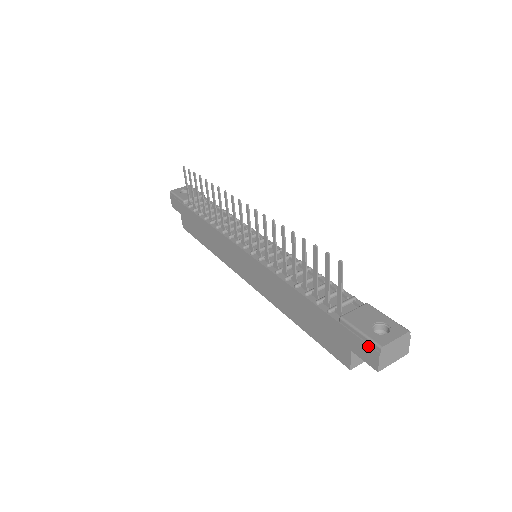
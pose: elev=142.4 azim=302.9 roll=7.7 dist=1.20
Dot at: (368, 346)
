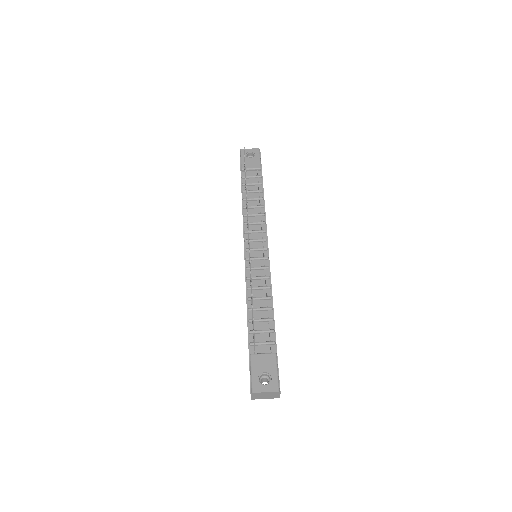
Dot at: (250, 384)
